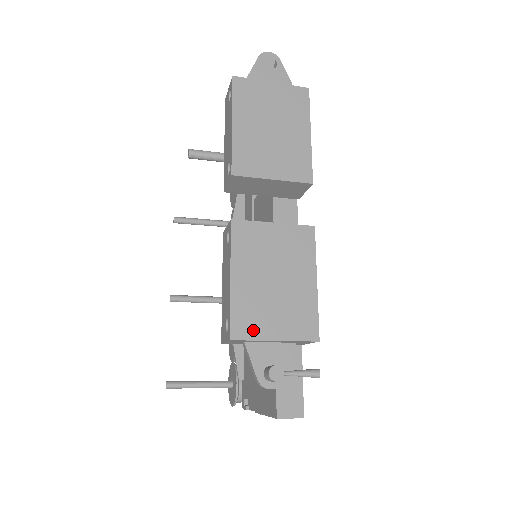
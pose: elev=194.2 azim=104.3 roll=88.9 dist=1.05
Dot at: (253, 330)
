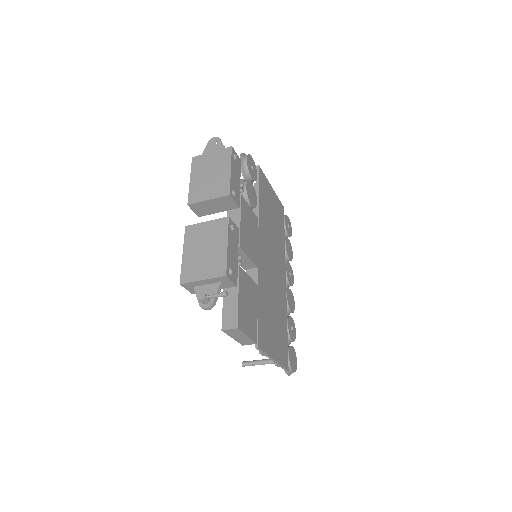
Dot at: (191, 277)
